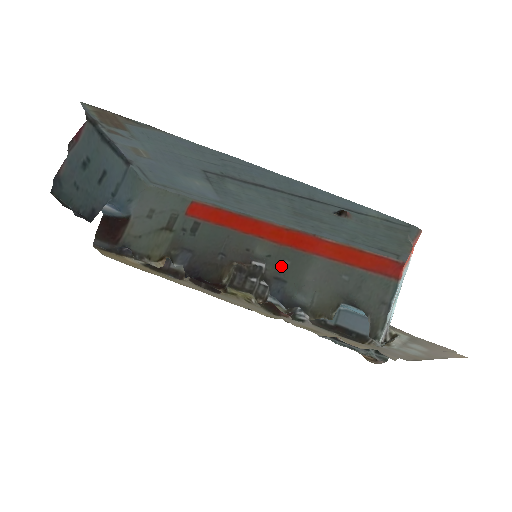
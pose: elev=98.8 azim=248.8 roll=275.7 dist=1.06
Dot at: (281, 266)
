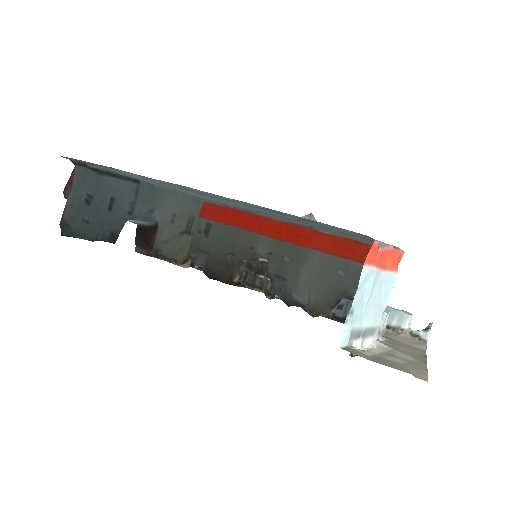
Dot at: (281, 263)
